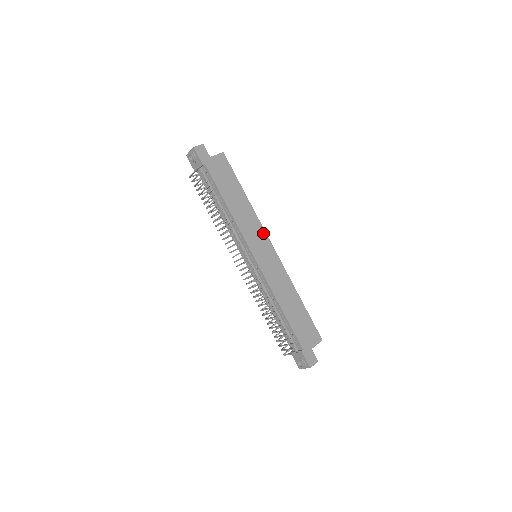
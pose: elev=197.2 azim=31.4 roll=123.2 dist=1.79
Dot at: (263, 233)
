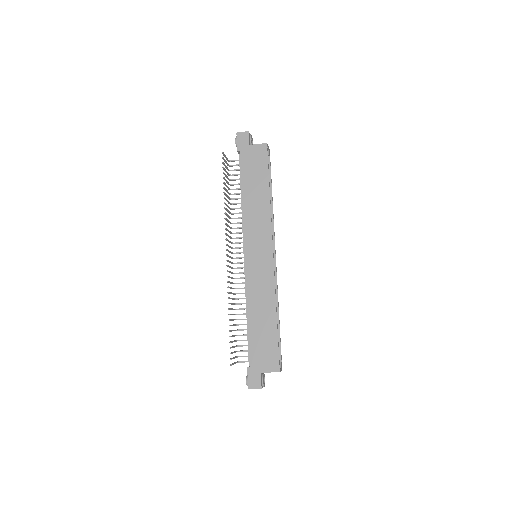
Dot at: (269, 235)
